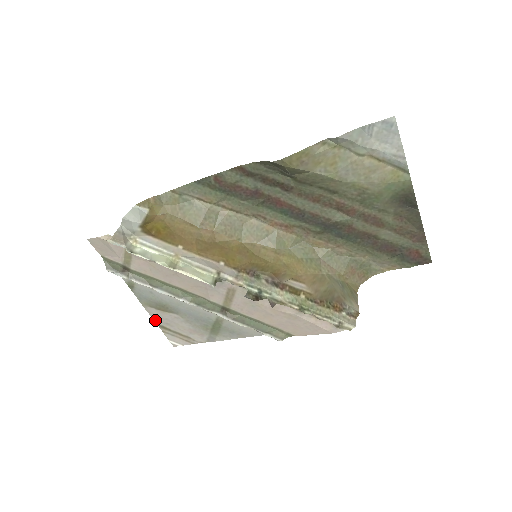
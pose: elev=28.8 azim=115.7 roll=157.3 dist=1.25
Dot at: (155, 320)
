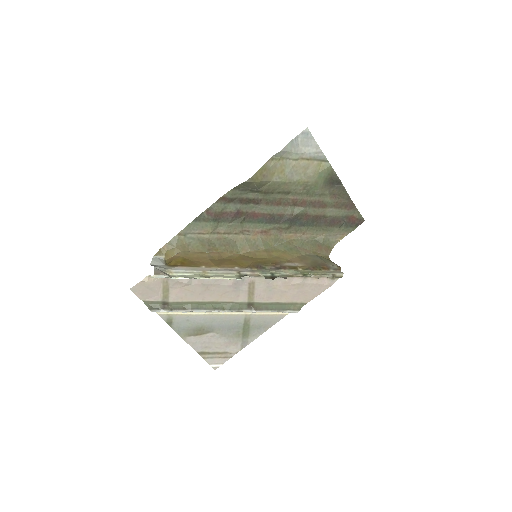
Dot at: (195, 349)
